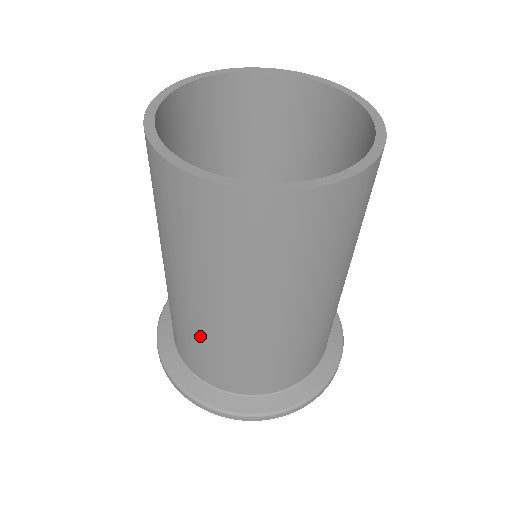
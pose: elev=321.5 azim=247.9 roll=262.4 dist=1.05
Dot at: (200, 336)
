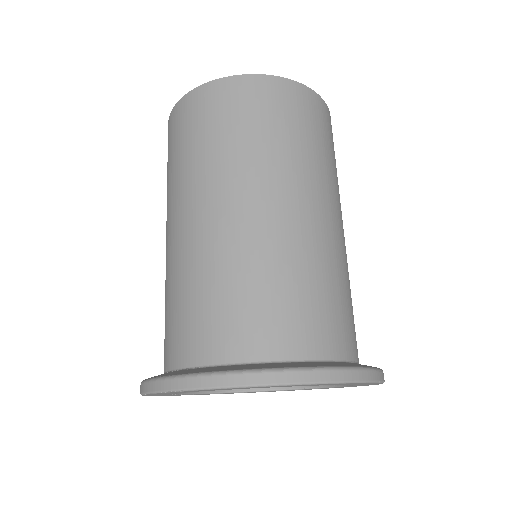
Dot at: (185, 271)
